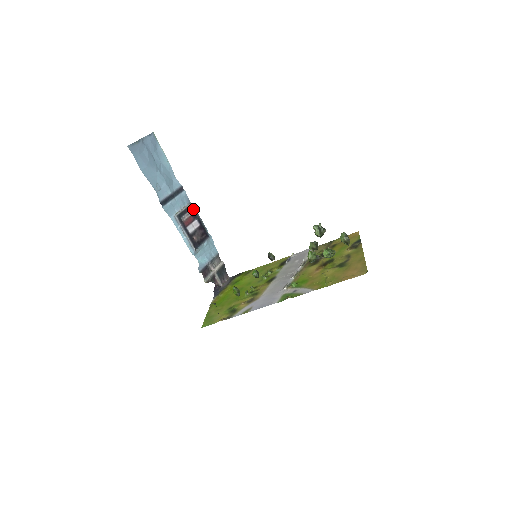
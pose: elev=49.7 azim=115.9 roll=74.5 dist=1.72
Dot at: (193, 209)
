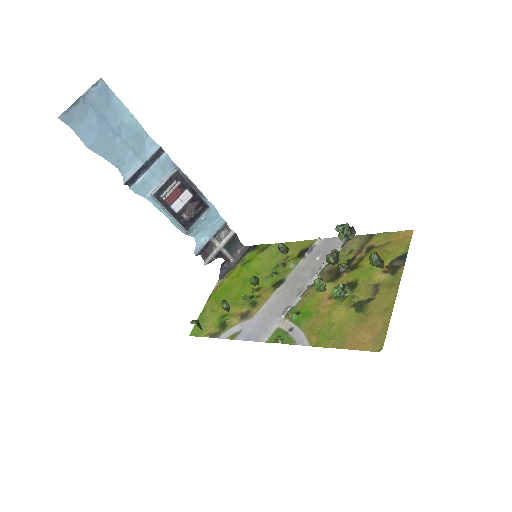
Dot at: (180, 177)
